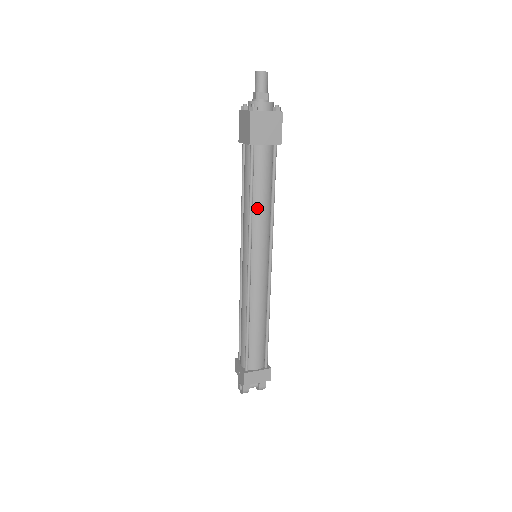
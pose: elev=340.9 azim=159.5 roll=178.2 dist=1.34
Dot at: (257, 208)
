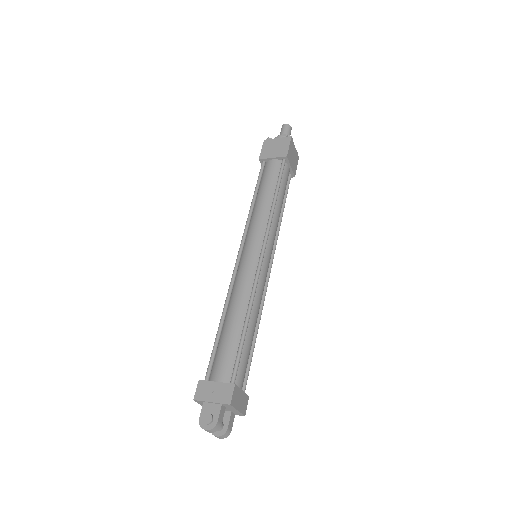
Dot at: (277, 208)
